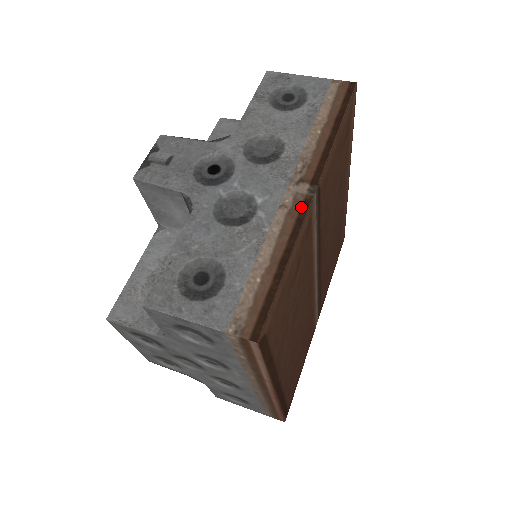
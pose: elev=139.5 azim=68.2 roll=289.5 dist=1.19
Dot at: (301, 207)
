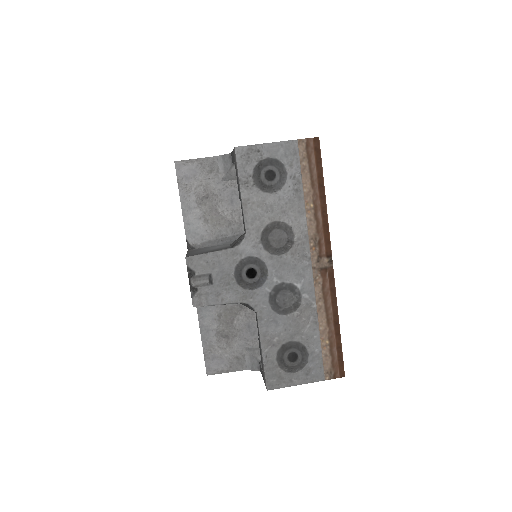
Dot at: (329, 279)
